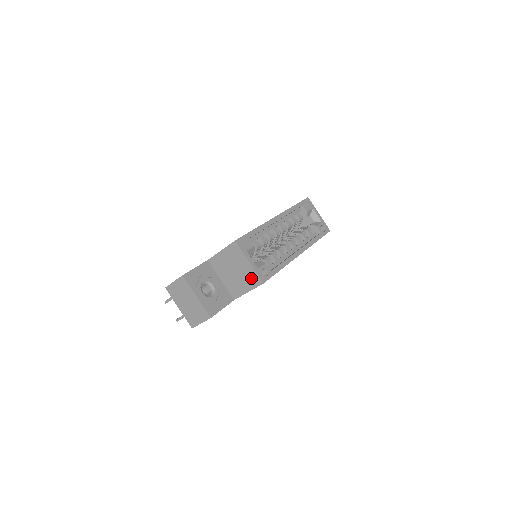
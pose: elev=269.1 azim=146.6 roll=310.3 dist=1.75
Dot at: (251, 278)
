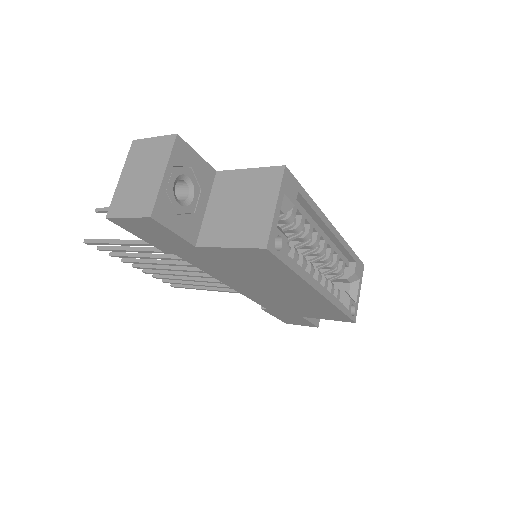
Dot at: (255, 230)
